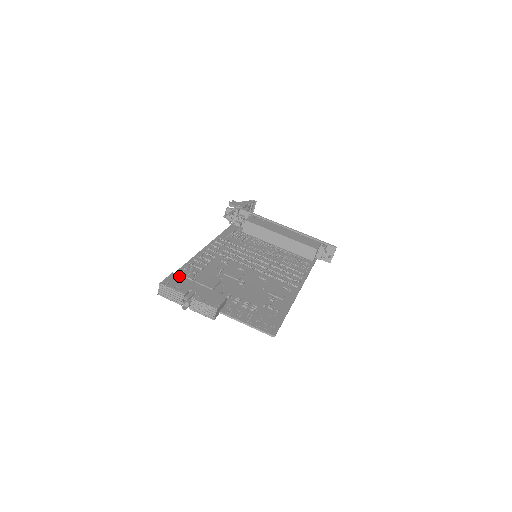
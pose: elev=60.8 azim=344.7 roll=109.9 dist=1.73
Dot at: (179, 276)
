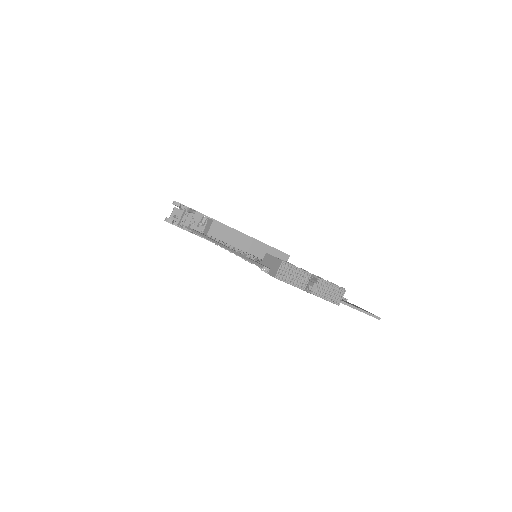
Dot at: occluded
